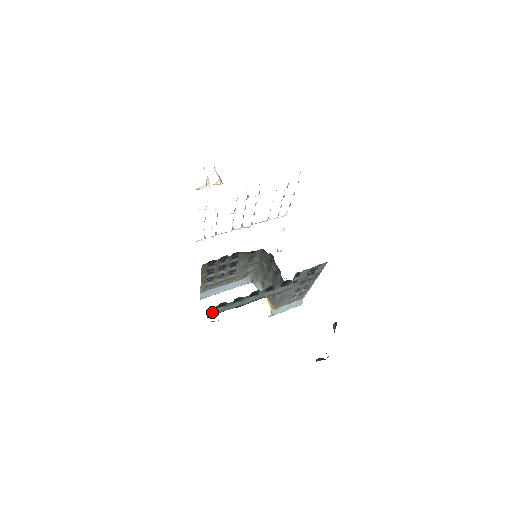
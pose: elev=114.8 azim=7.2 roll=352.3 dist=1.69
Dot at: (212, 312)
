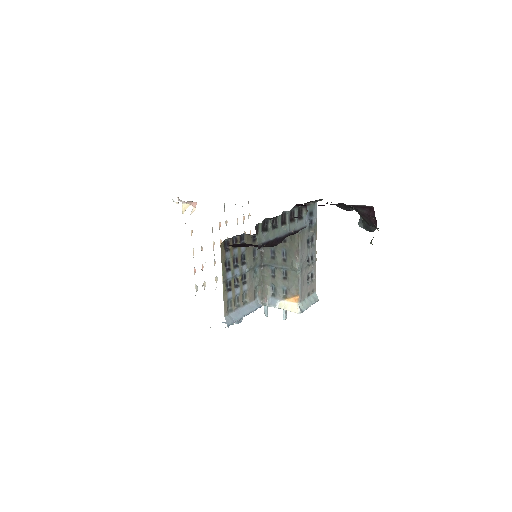
Dot at: (260, 238)
